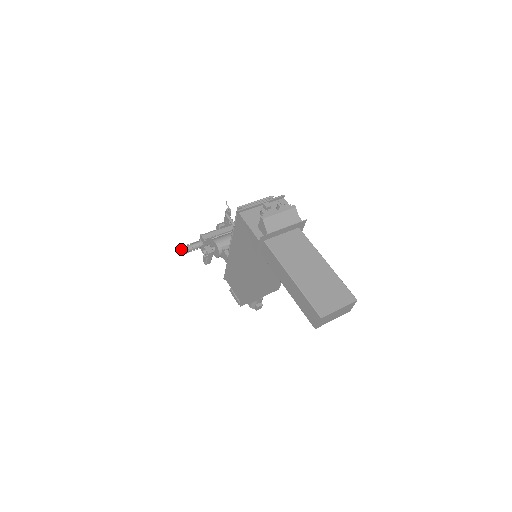
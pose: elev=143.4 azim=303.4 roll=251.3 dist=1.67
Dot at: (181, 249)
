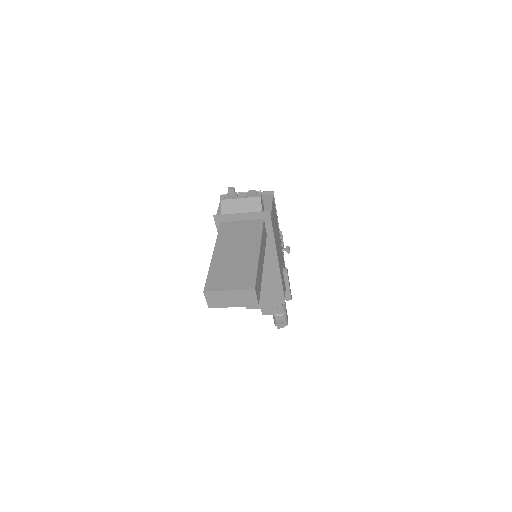
Dot at: occluded
